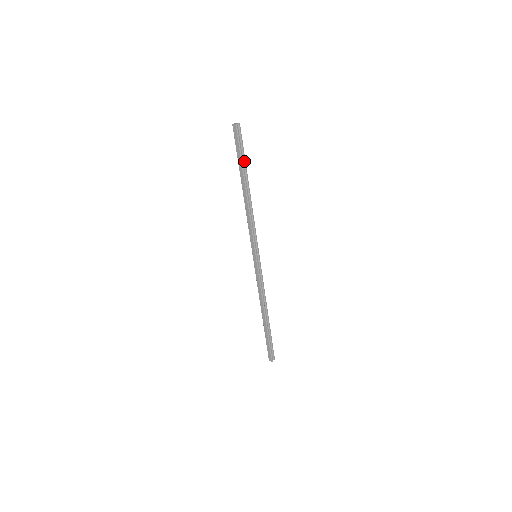
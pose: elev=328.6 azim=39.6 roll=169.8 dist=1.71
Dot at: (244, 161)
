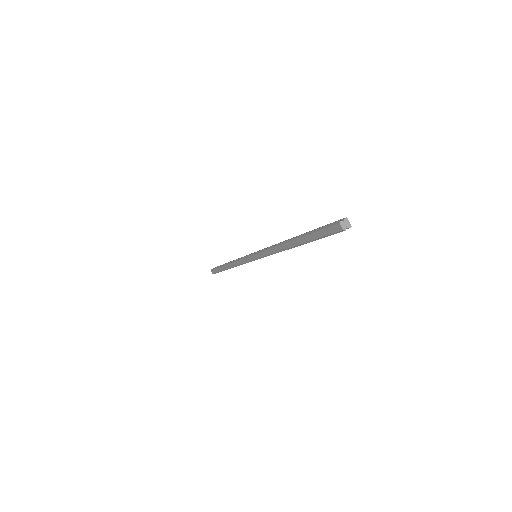
Dot at: occluded
